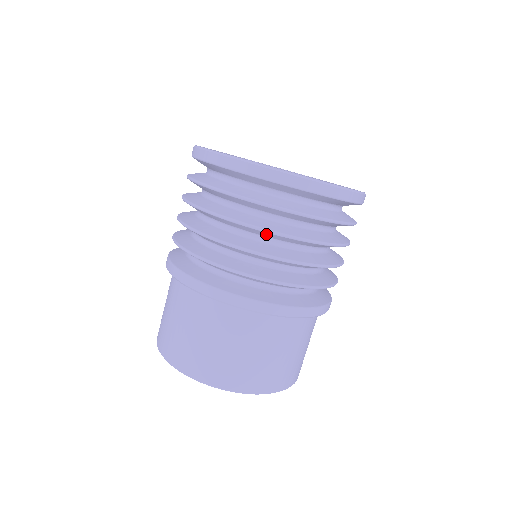
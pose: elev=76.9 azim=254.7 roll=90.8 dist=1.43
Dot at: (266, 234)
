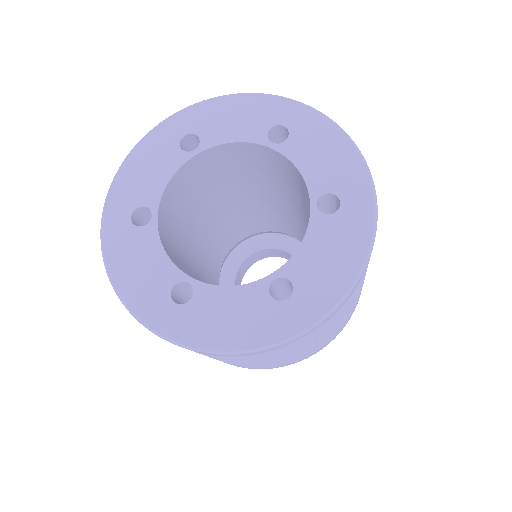
Dot at: occluded
